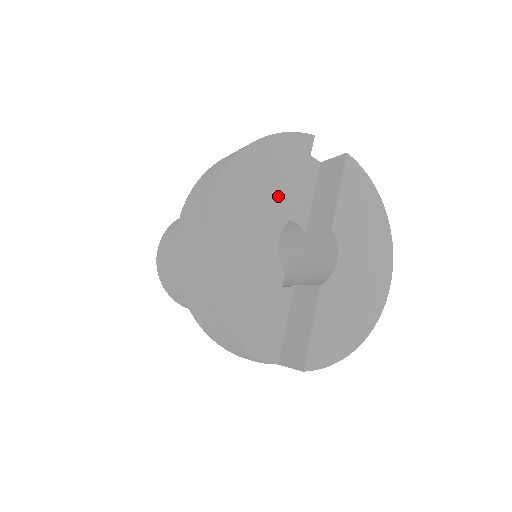
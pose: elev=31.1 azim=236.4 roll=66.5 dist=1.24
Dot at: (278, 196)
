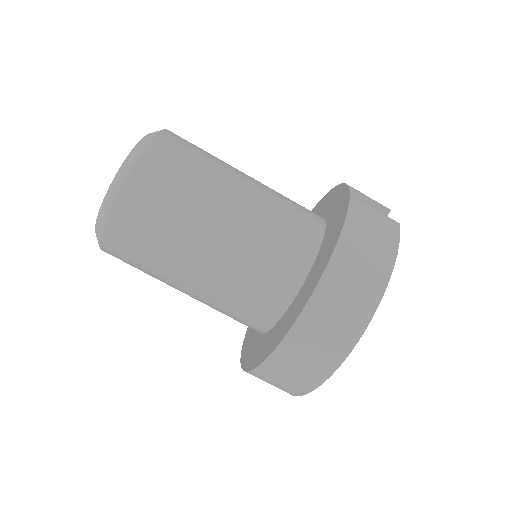
Dot at: occluded
